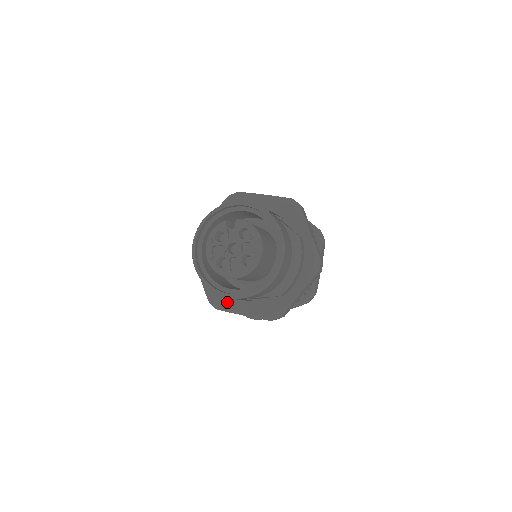
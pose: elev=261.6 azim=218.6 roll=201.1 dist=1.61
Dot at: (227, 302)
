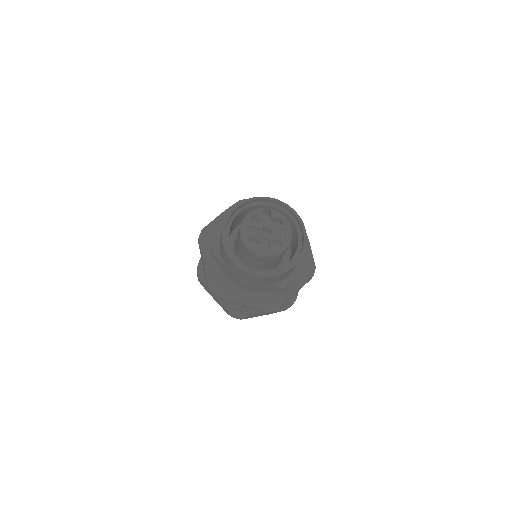
Dot at: (228, 289)
